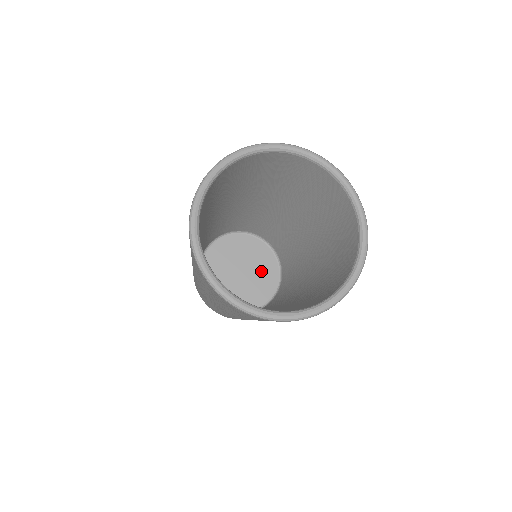
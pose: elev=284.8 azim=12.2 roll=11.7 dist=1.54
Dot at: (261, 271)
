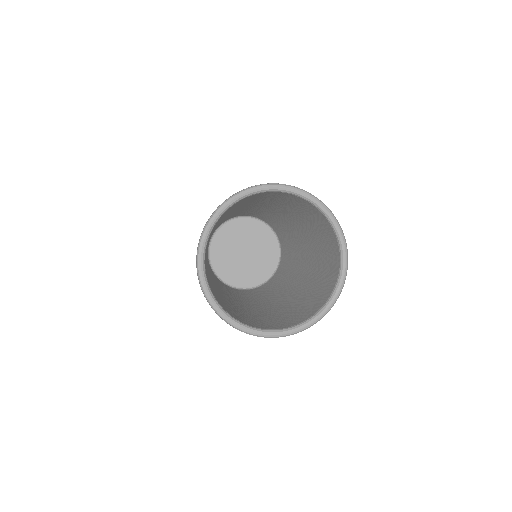
Dot at: (257, 266)
